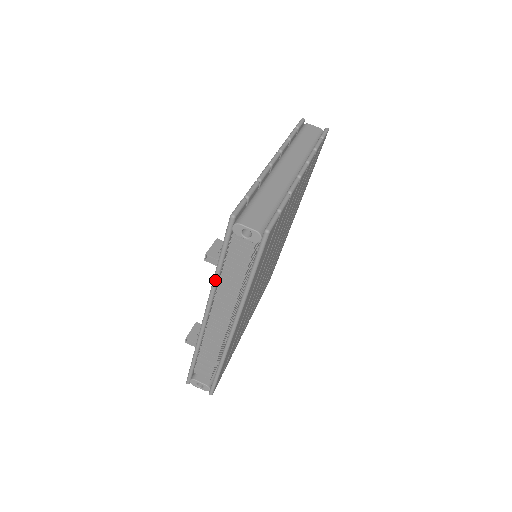
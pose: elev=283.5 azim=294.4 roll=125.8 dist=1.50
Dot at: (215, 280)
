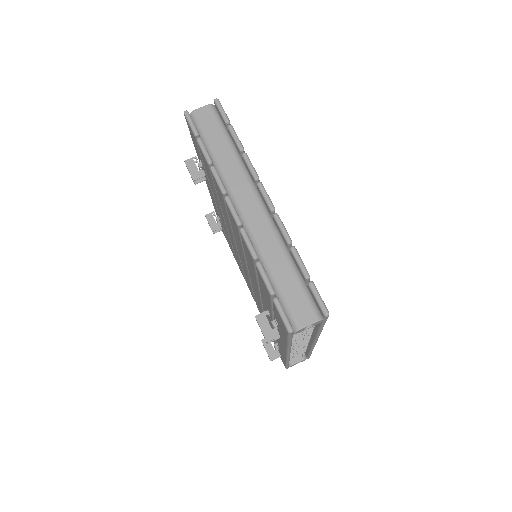
Dot at: (290, 348)
